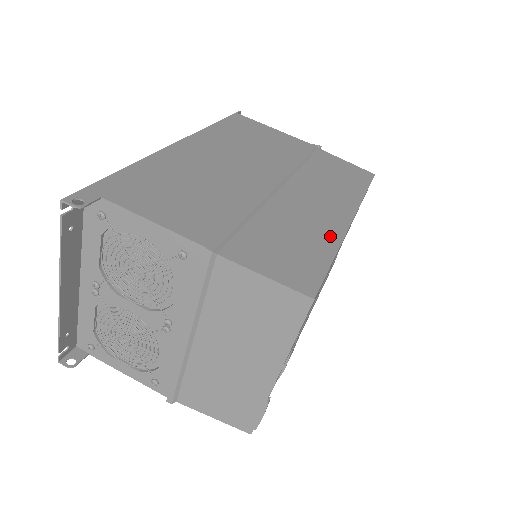
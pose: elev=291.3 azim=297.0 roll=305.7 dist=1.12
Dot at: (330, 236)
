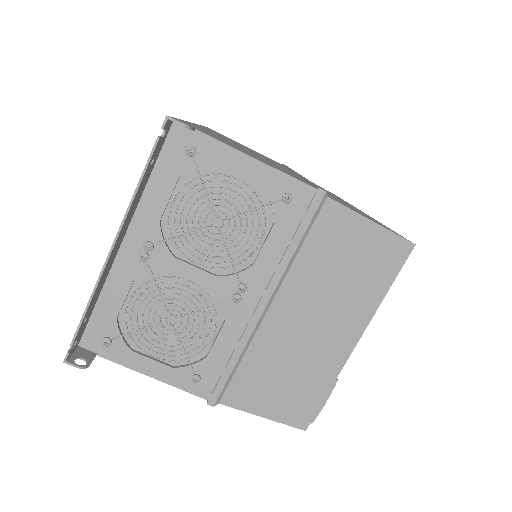
Dot at: occluded
